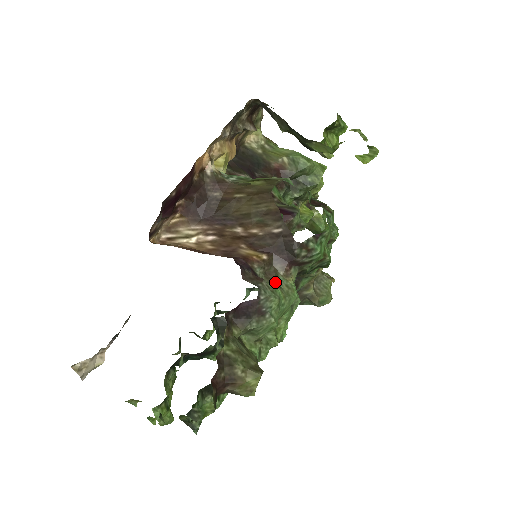
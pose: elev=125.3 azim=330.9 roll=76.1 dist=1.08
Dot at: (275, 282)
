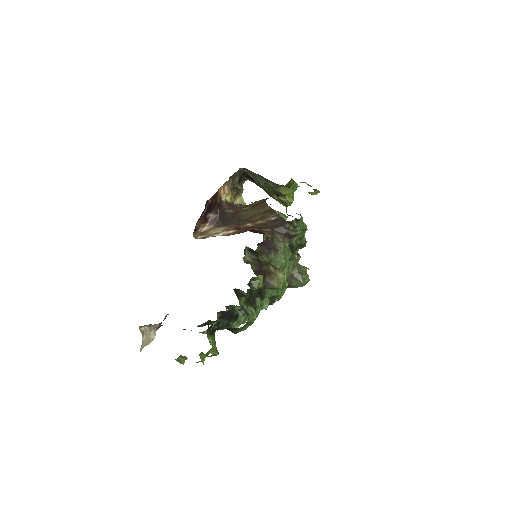
Dot at: occluded
